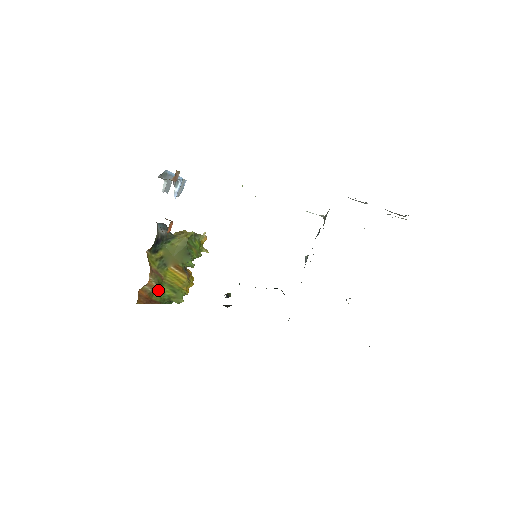
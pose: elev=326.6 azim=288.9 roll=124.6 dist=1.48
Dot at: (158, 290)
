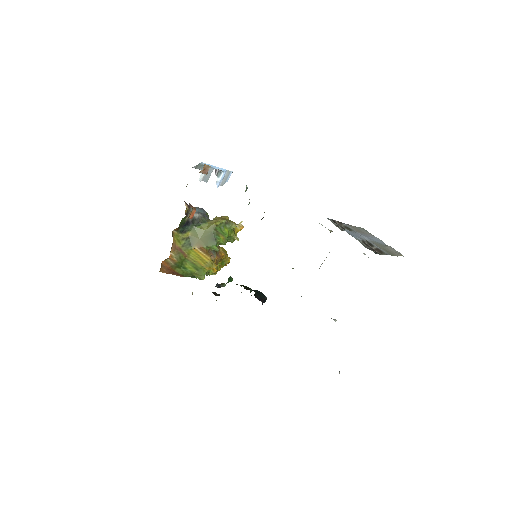
Dot at: (181, 265)
